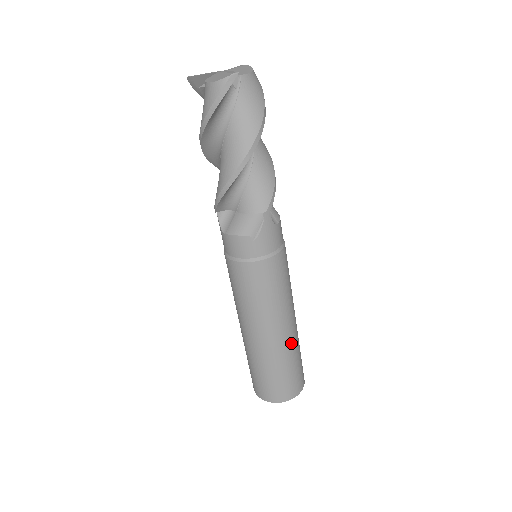
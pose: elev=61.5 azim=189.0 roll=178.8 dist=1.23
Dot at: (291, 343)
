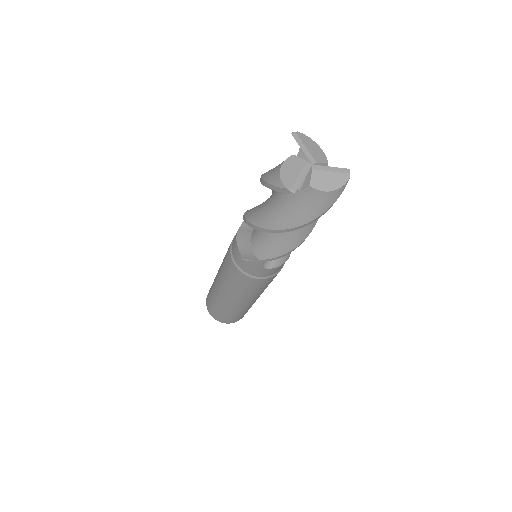
Dot at: (233, 308)
